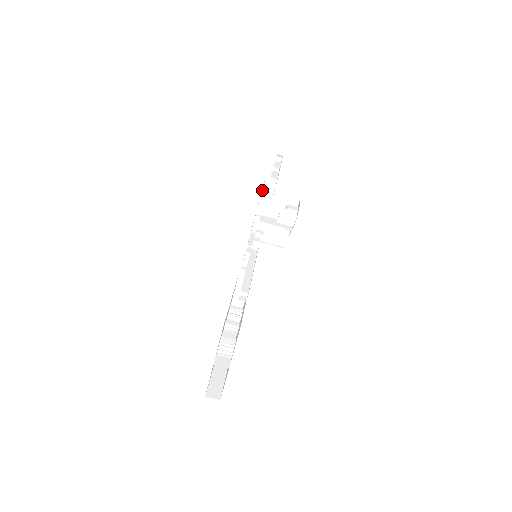
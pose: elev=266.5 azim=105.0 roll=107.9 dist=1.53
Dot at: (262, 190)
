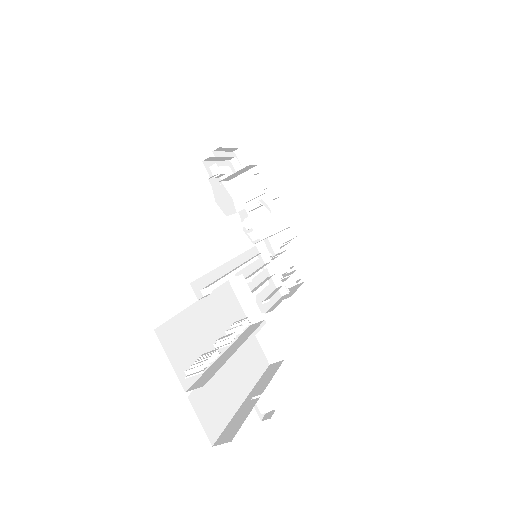
Dot at: occluded
